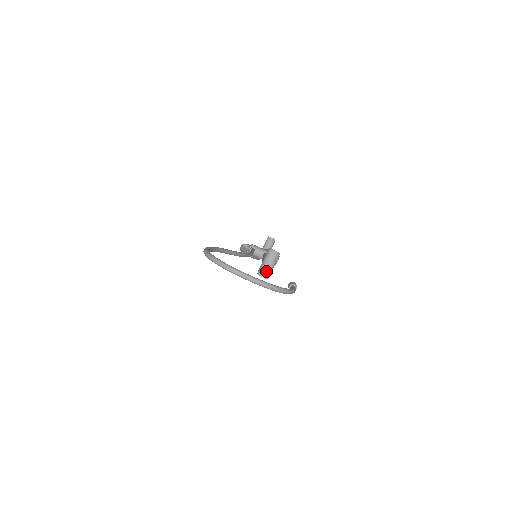
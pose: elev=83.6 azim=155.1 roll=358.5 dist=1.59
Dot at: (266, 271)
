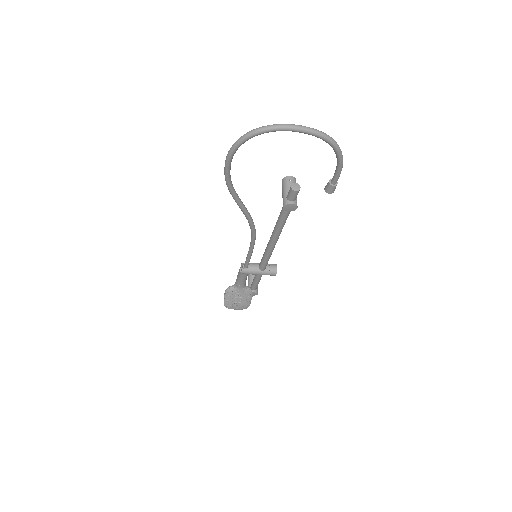
Dot at: (295, 184)
